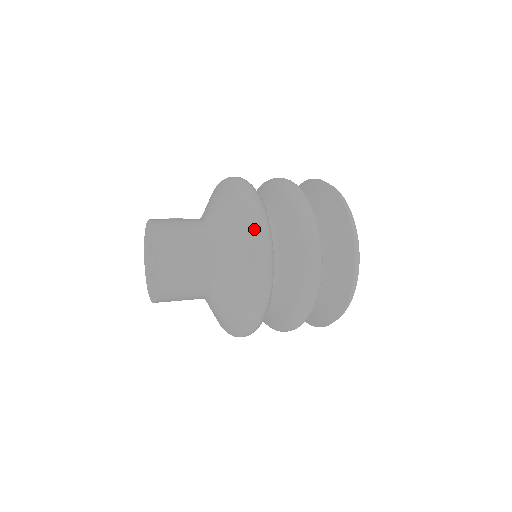
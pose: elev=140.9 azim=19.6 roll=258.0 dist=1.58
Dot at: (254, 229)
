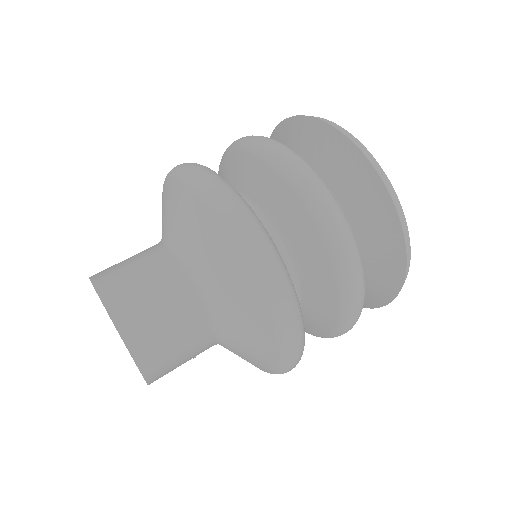
Dot at: (177, 172)
